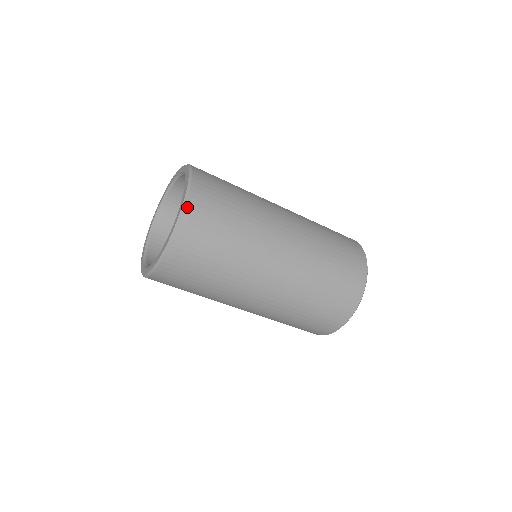
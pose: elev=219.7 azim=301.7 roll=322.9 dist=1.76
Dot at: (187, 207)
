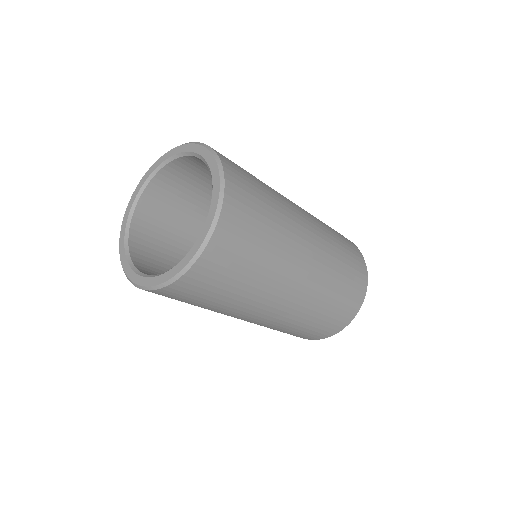
Dot at: (221, 216)
